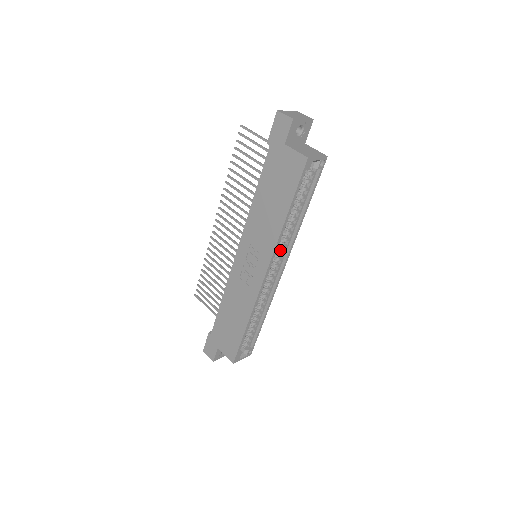
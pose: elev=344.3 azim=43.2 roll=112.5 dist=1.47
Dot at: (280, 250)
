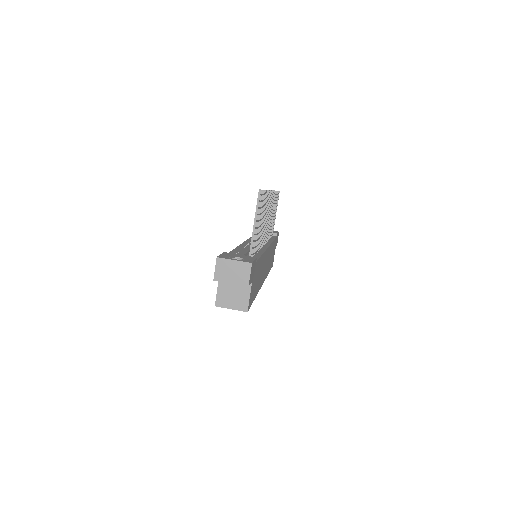
Dot at: occluded
